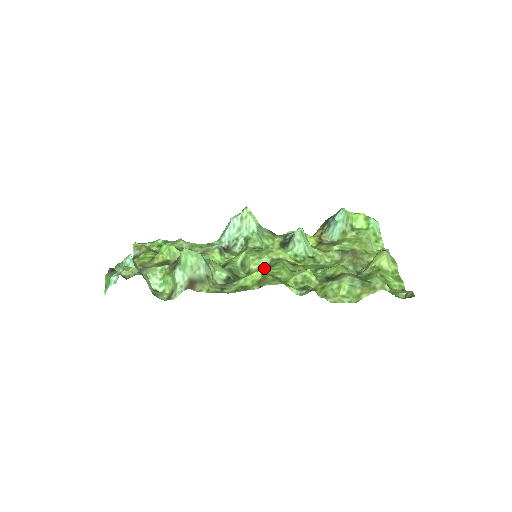
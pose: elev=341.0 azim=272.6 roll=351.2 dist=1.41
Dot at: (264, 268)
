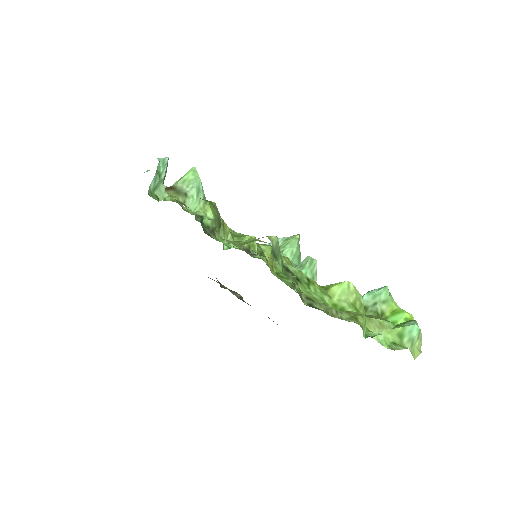
Dot at: (233, 230)
